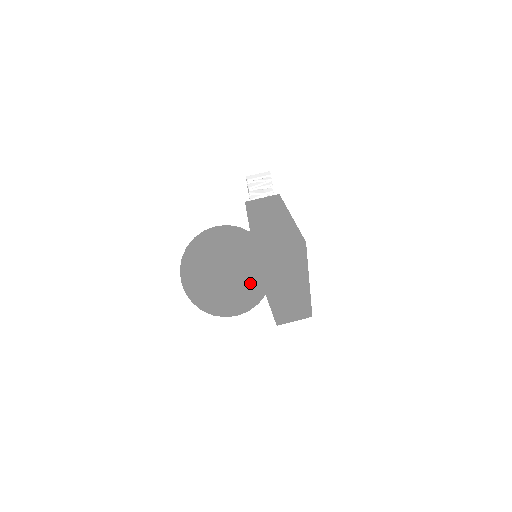
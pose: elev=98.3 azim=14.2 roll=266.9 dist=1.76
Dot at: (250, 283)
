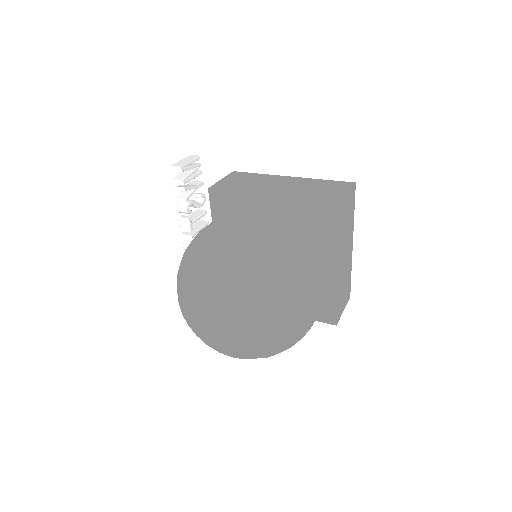
Dot at: (321, 266)
